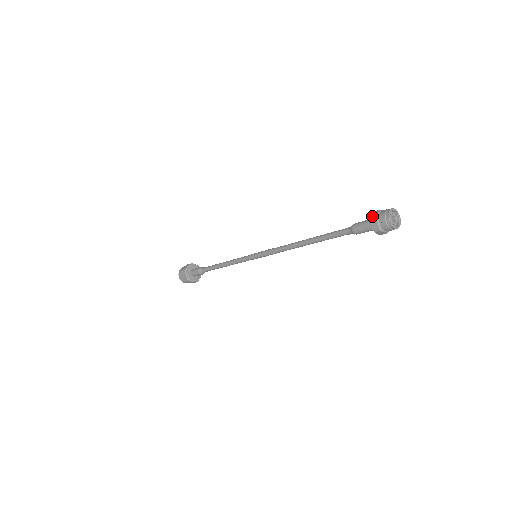
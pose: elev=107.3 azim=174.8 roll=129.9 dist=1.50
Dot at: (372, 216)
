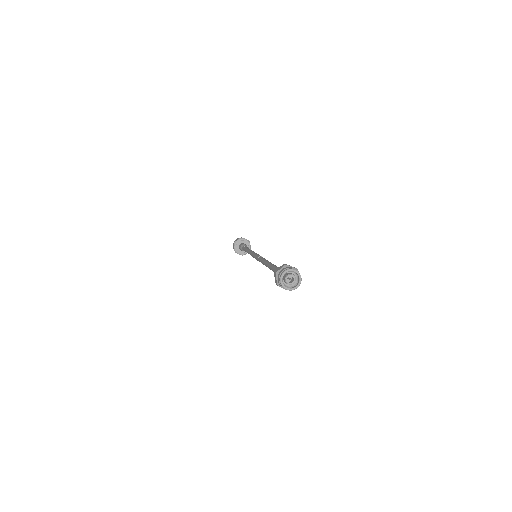
Dot at: (275, 282)
